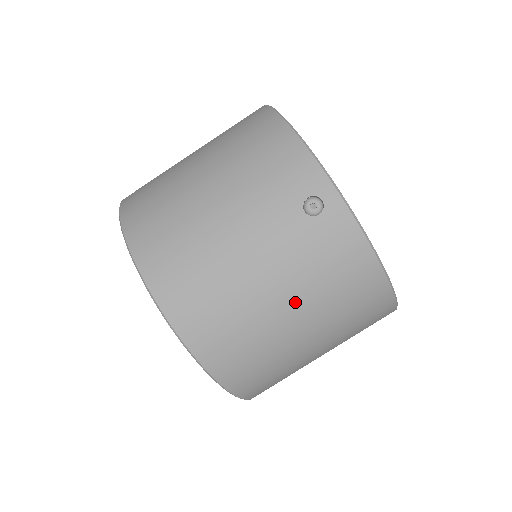
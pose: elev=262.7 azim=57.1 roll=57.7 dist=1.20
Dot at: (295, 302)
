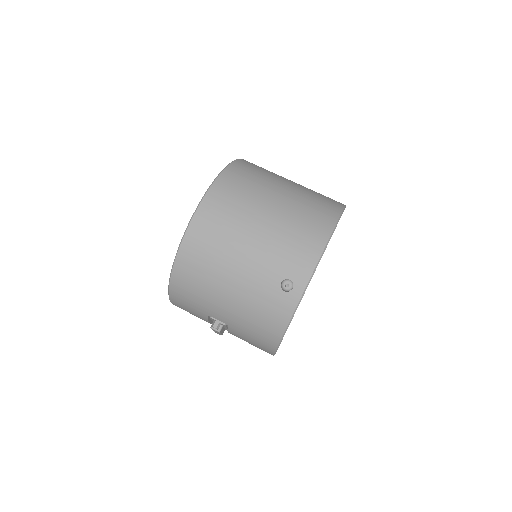
Dot at: (291, 190)
